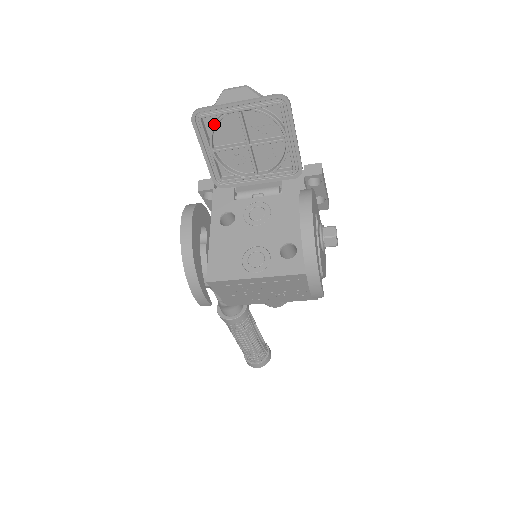
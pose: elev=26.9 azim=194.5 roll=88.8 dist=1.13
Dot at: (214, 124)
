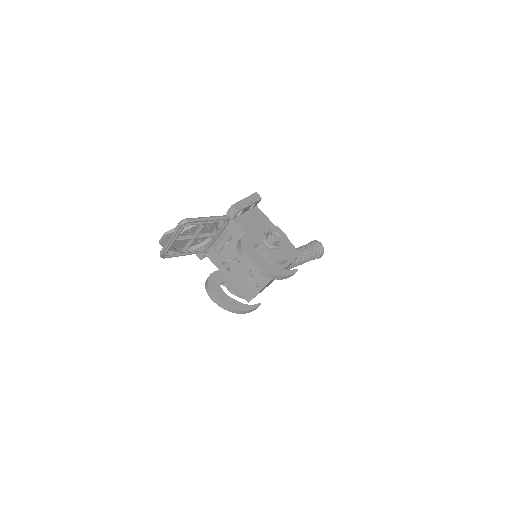
Dot at: (173, 250)
